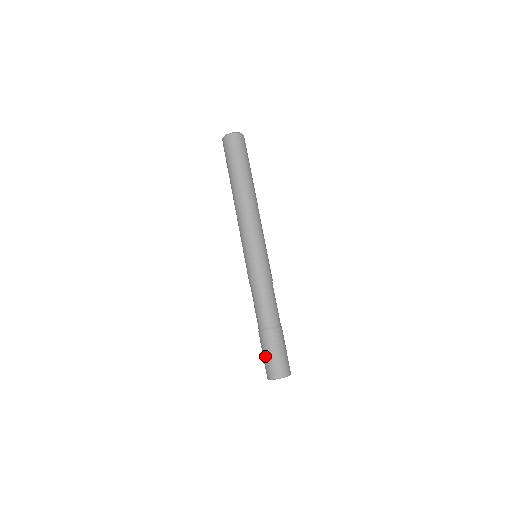
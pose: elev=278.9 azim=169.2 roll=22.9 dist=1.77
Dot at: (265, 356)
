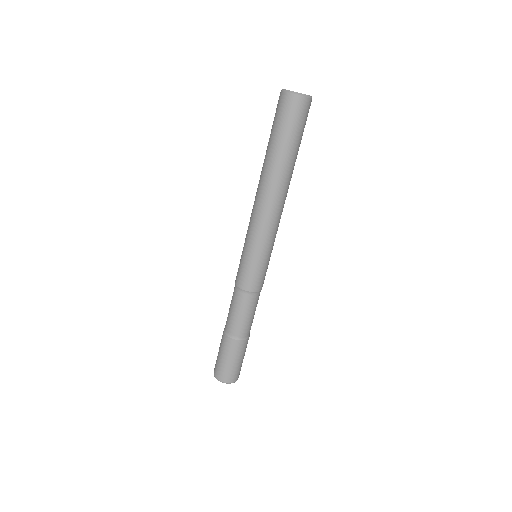
Dot at: (224, 361)
